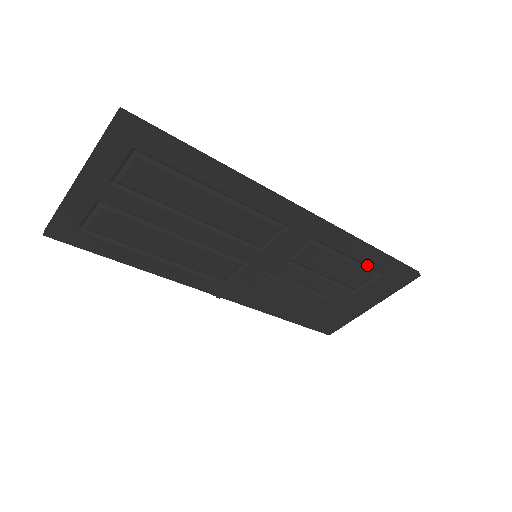
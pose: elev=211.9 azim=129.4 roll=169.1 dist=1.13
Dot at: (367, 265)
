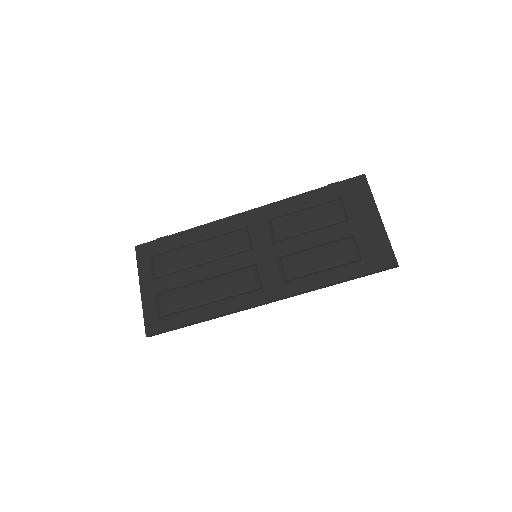
Dot at: (321, 201)
